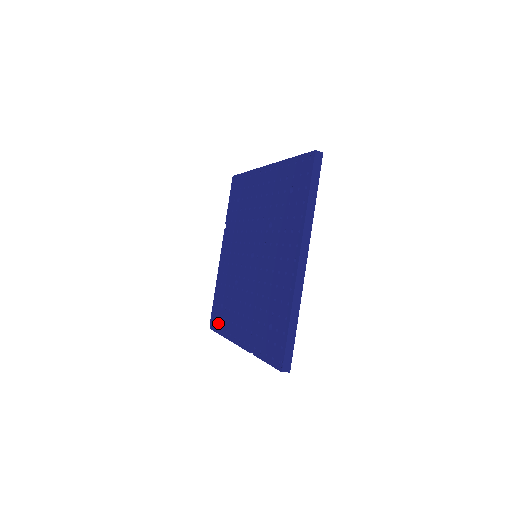
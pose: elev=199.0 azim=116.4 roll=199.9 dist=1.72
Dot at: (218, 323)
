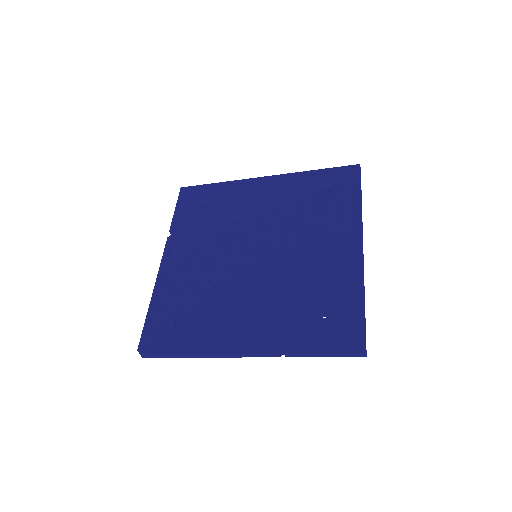
Dot at: (169, 341)
